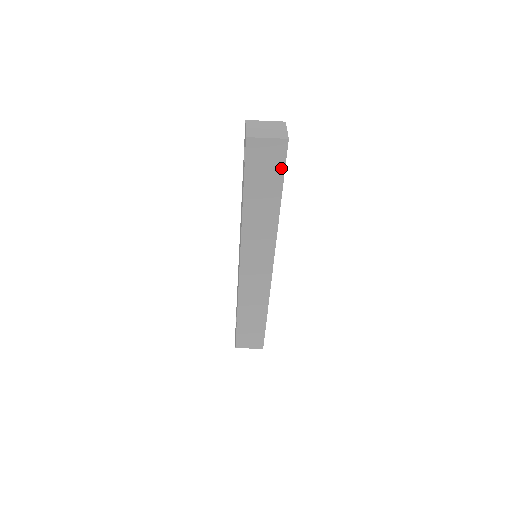
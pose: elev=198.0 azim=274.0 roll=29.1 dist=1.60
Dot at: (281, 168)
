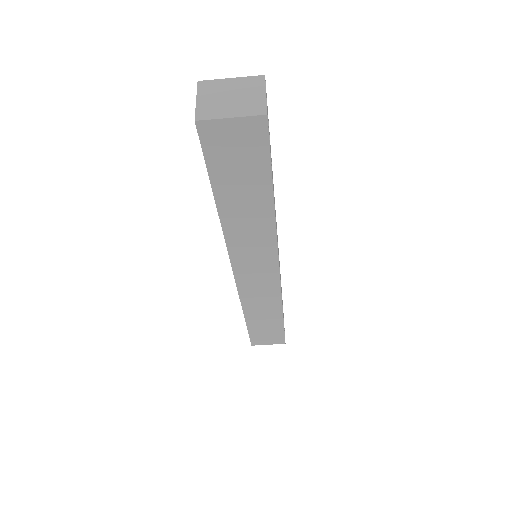
Dot at: (264, 157)
